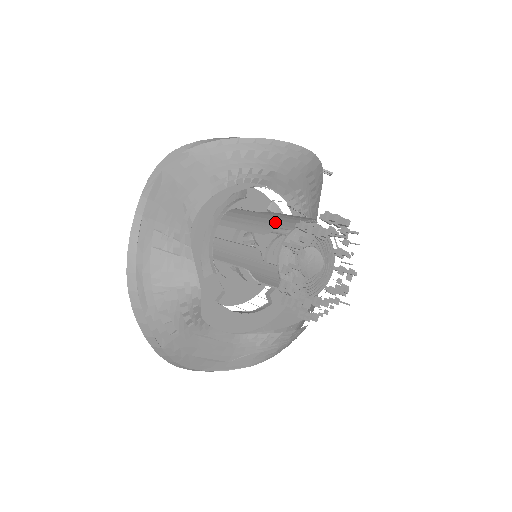
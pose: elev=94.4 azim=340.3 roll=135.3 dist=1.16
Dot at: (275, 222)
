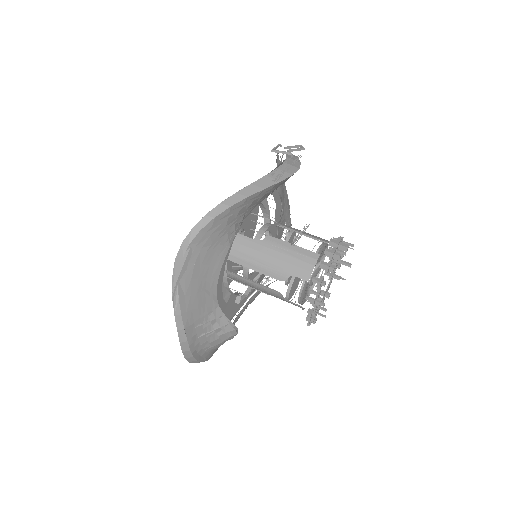
Dot at: (286, 266)
